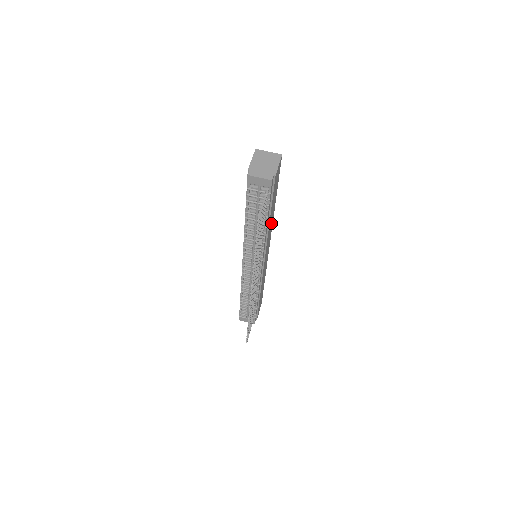
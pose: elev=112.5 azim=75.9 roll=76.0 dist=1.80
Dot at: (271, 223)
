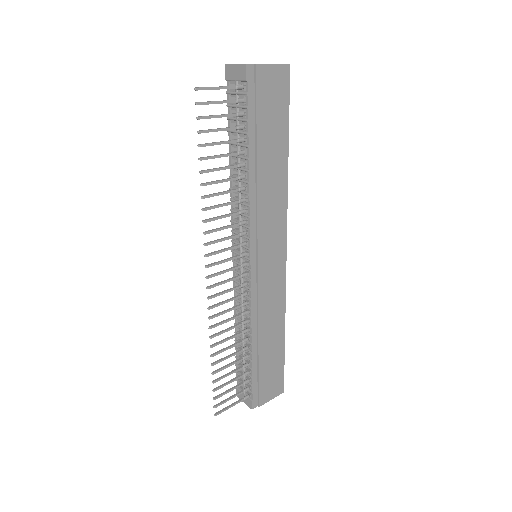
Dot at: (276, 193)
